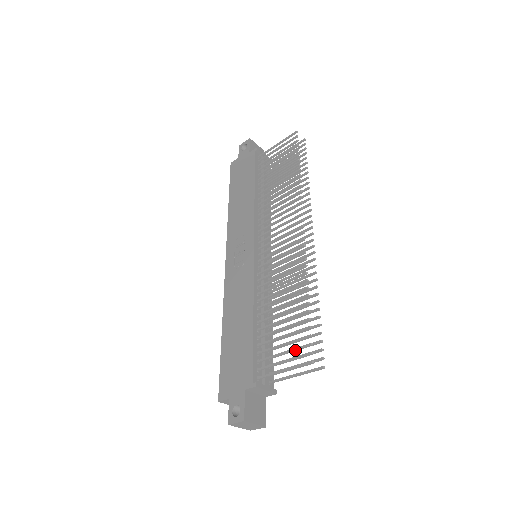
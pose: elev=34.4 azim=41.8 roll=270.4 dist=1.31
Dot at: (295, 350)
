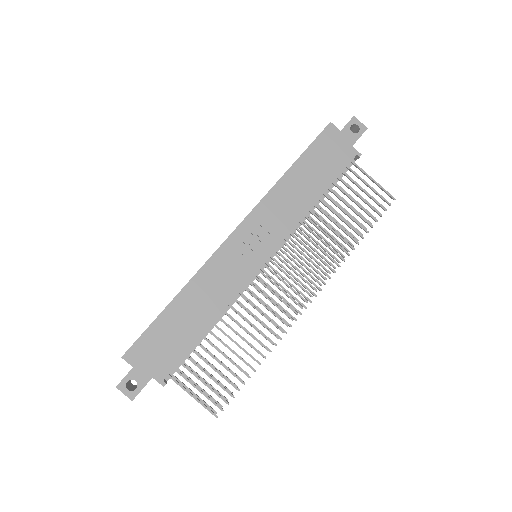
Dot at: (214, 392)
